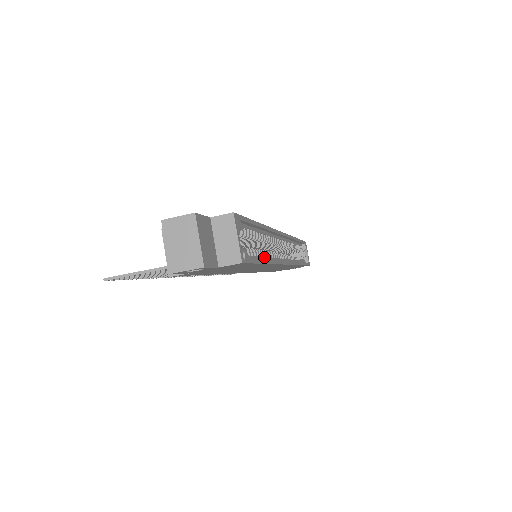
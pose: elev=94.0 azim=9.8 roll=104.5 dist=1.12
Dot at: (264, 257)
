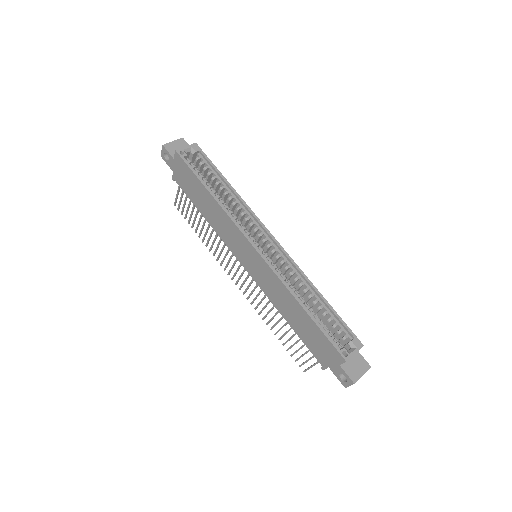
Dot at: (216, 197)
